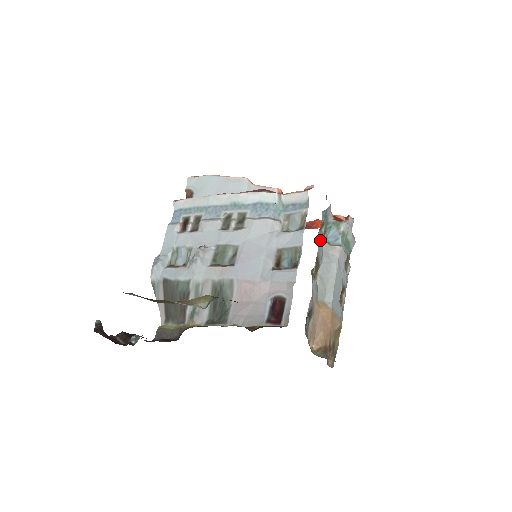
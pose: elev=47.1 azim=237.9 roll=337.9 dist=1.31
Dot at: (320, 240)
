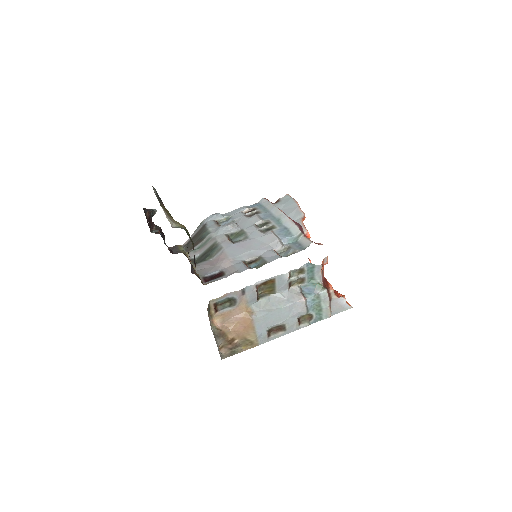
Dot at: (291, 278)
